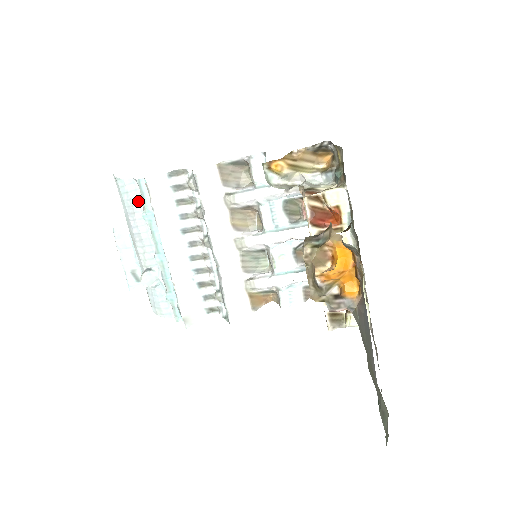
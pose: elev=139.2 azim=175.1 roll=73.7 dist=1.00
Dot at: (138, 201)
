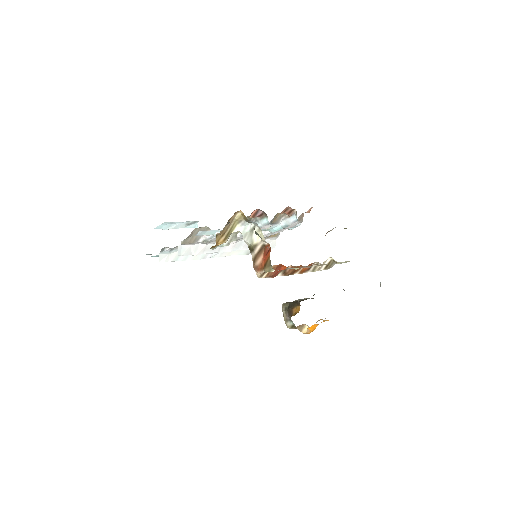
Dot at: occluded
